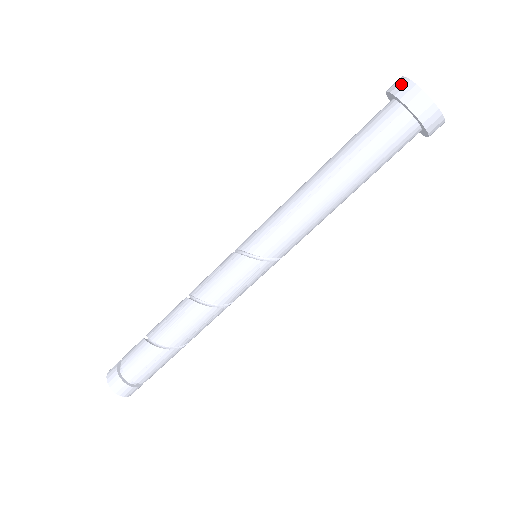
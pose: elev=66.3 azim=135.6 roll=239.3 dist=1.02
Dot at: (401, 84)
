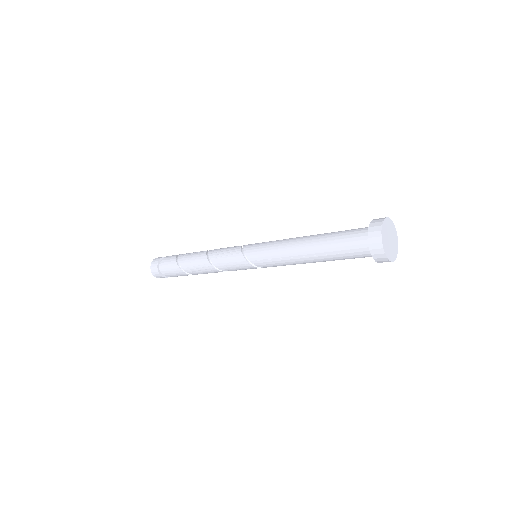
Dot at: (376, 239)
